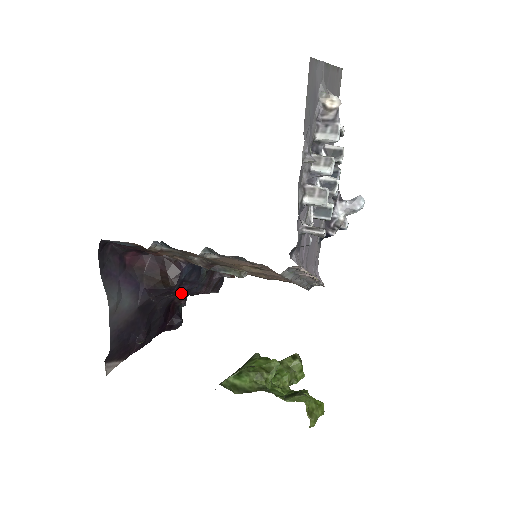
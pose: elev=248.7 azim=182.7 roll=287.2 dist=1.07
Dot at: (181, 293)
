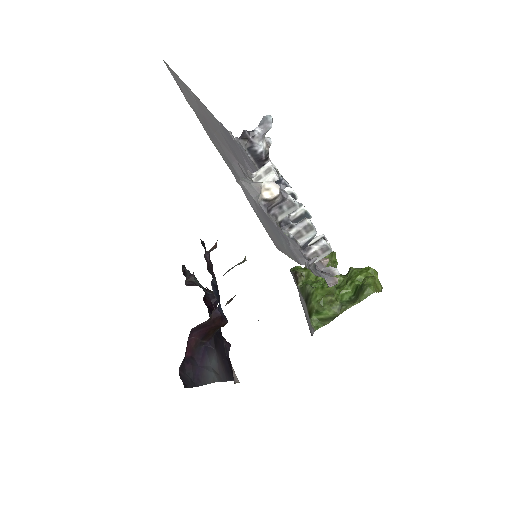
Dot at: occluded
